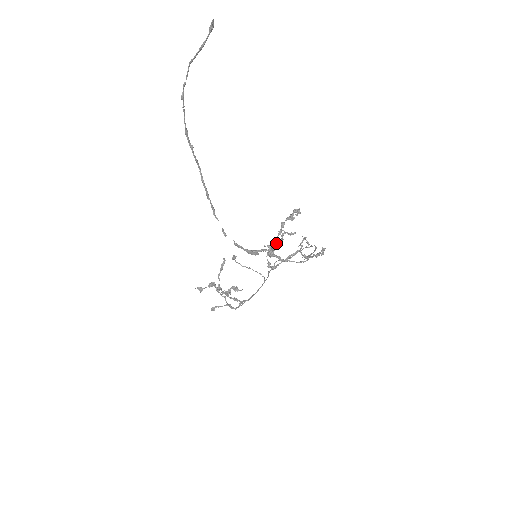
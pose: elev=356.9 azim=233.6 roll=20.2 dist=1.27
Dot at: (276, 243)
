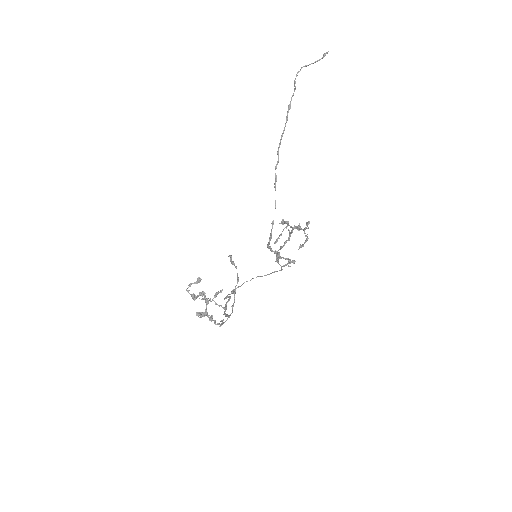
Dot at: (308, 221)
